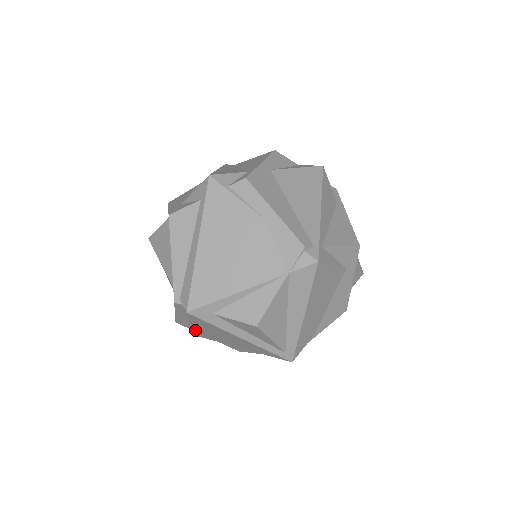
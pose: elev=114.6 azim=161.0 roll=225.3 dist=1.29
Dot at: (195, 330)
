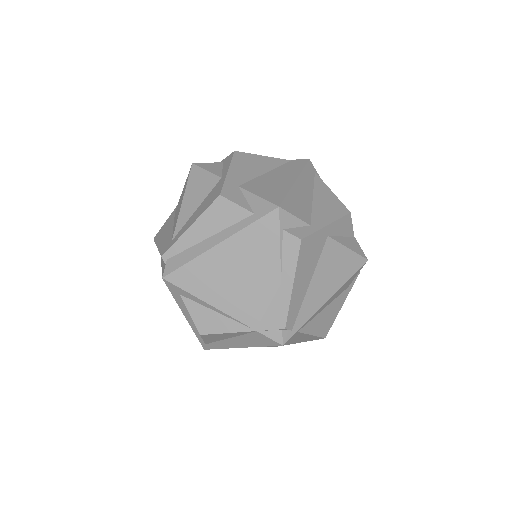
Dot at: occluded
